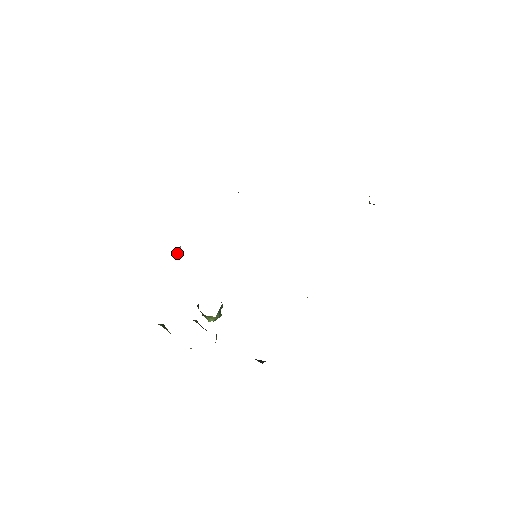
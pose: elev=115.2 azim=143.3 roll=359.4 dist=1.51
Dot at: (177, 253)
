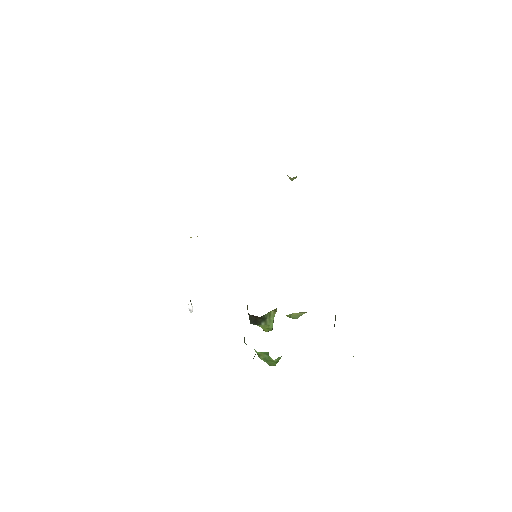
Dot at: (192, 306)
